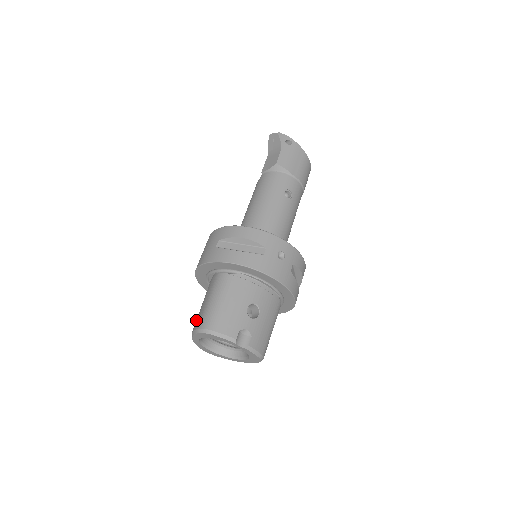
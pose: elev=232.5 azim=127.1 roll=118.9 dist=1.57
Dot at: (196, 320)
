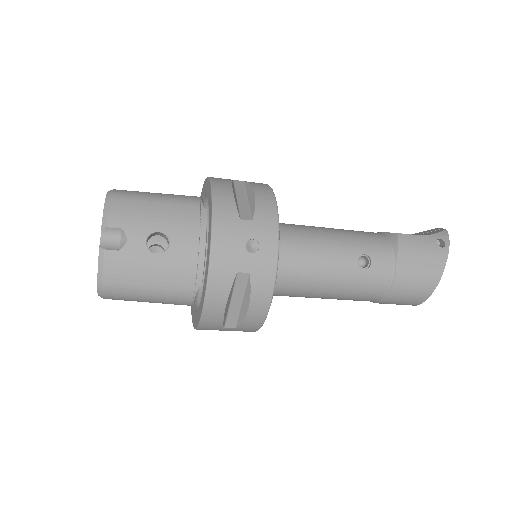
Dot at: occluded
